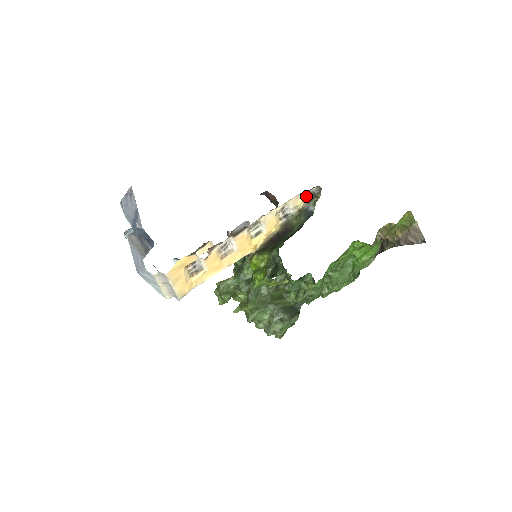
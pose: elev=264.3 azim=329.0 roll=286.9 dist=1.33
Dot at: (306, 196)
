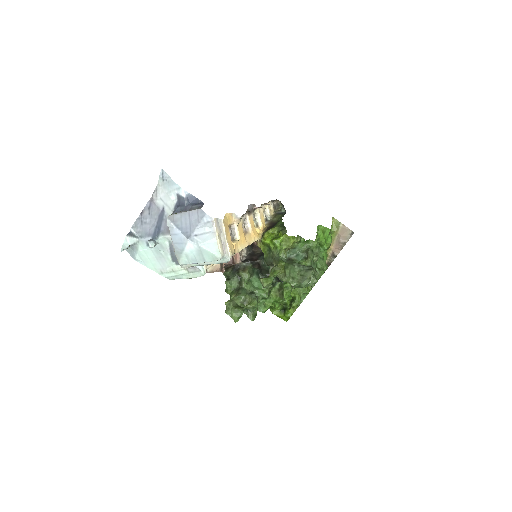
Dot at: (273, 206)
